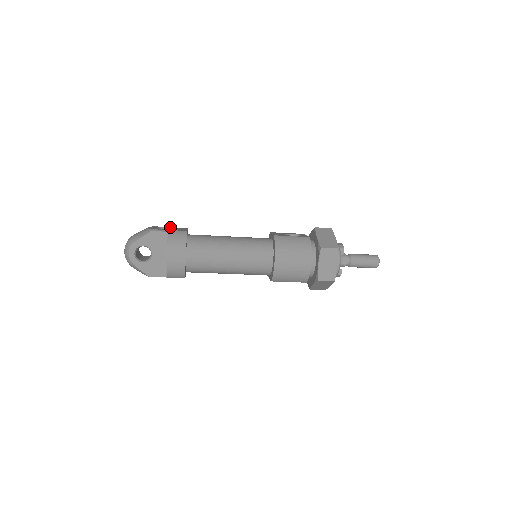
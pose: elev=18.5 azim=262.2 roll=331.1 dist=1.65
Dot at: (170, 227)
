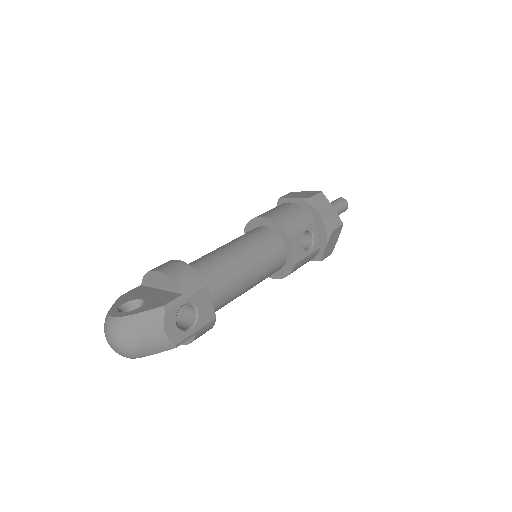
Dot at: (188, 302)
